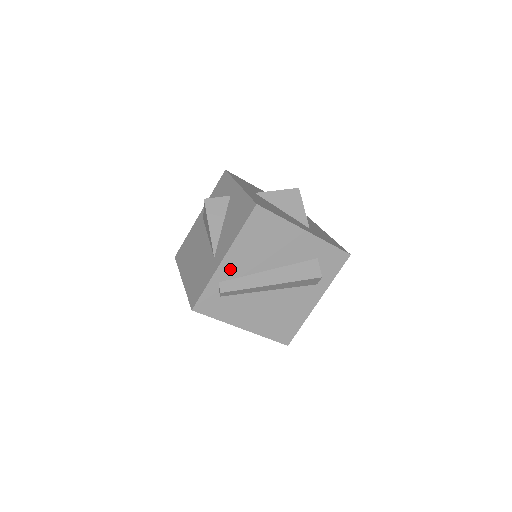
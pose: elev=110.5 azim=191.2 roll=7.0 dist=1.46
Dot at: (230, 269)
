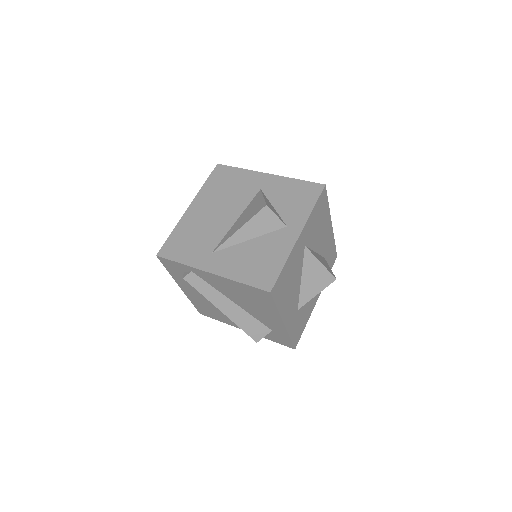
Dot at: (208, 277)
